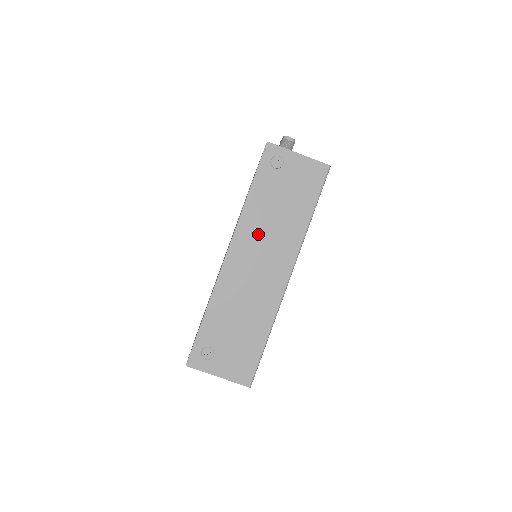
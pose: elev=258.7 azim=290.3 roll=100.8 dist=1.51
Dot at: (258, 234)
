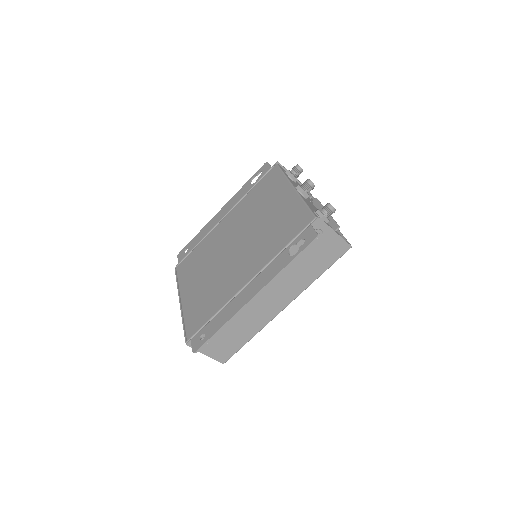
Dot at: (278, 278)
